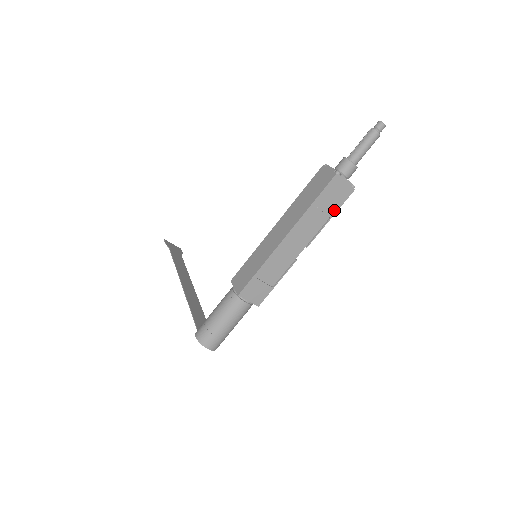
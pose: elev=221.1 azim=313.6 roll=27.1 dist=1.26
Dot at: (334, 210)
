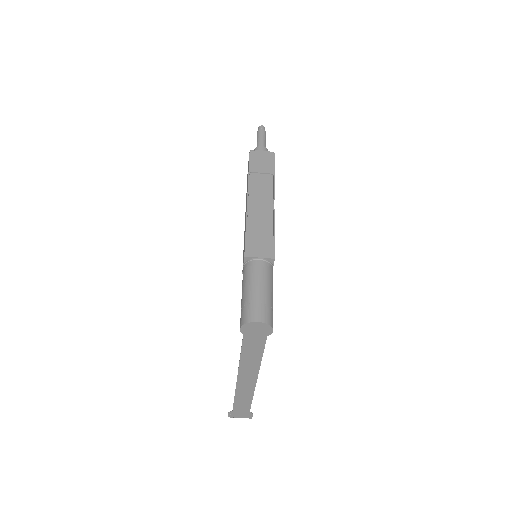
Dot at: (271, 169)
